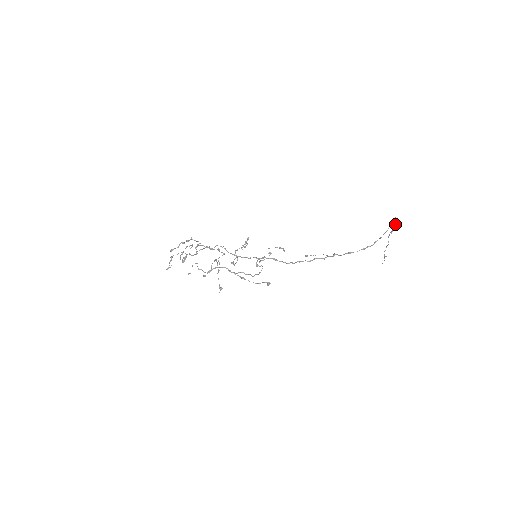
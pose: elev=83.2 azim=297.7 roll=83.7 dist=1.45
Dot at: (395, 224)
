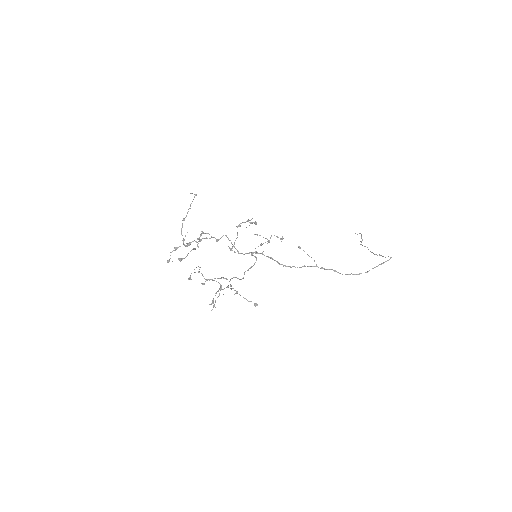
Dot at: occluded
